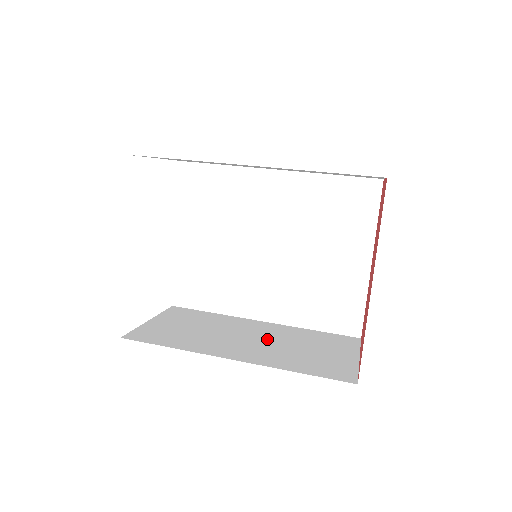
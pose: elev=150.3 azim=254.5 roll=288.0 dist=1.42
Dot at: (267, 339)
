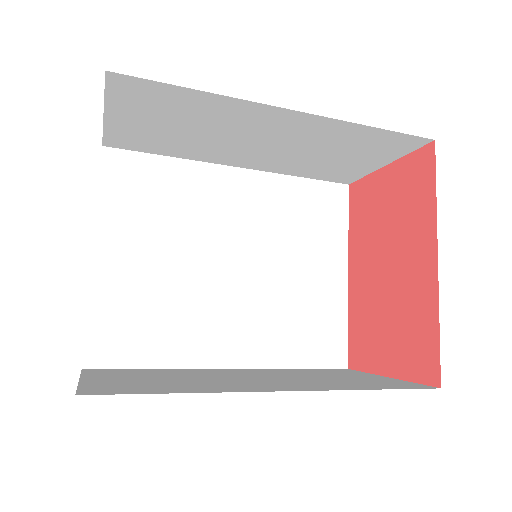
Dot at: (273, 376)
